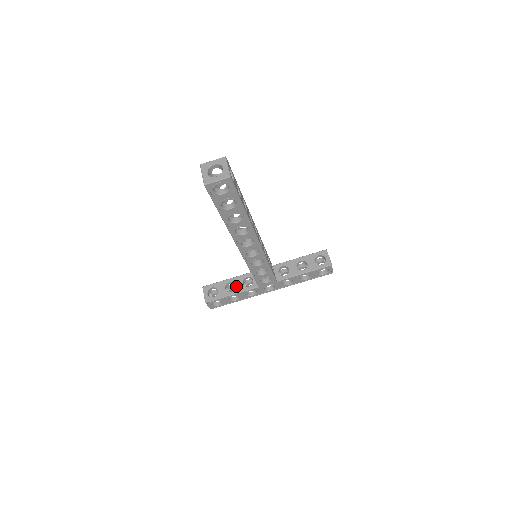
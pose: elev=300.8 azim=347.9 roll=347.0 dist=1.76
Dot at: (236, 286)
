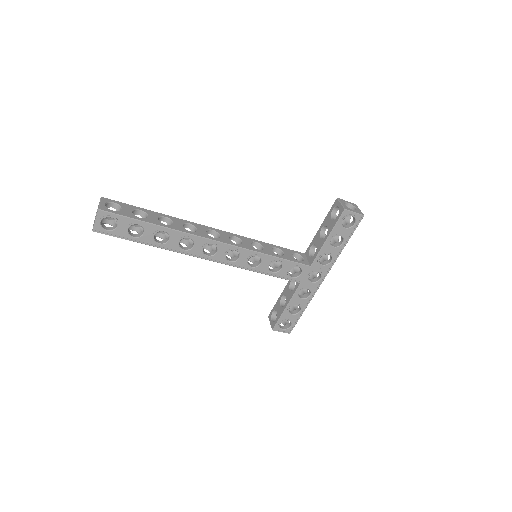
Dot at: (286, 297)
